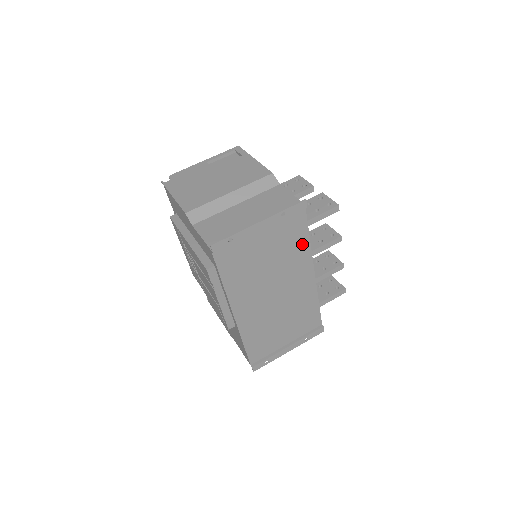
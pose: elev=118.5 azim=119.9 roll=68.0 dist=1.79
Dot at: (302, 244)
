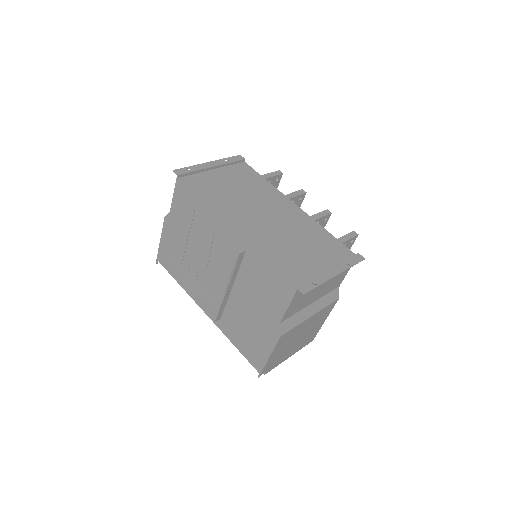
Dot at: (263, 184)
